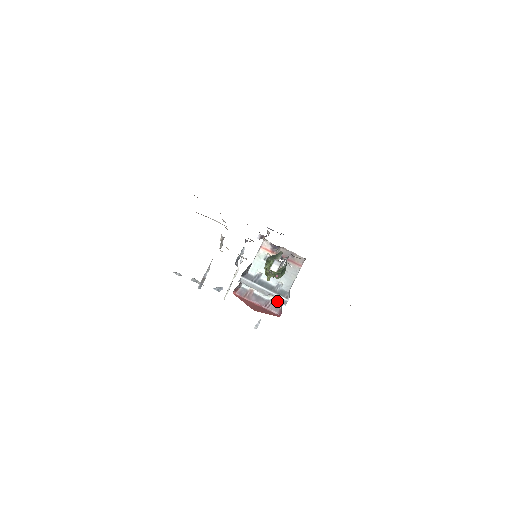
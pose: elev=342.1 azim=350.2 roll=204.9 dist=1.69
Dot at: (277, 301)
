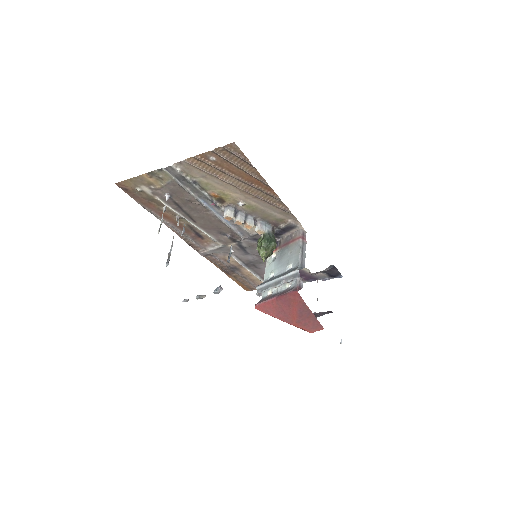
Dot at: (289, 281)
